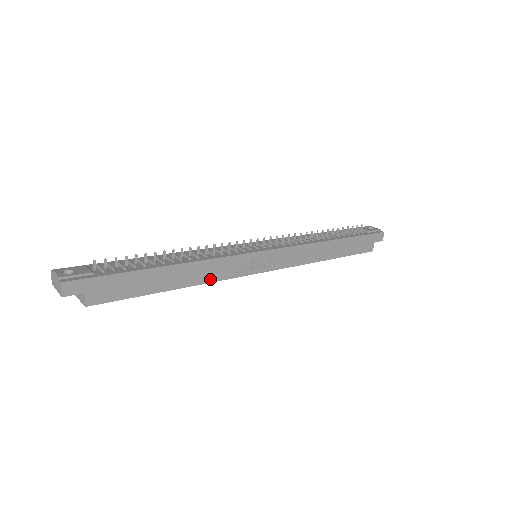
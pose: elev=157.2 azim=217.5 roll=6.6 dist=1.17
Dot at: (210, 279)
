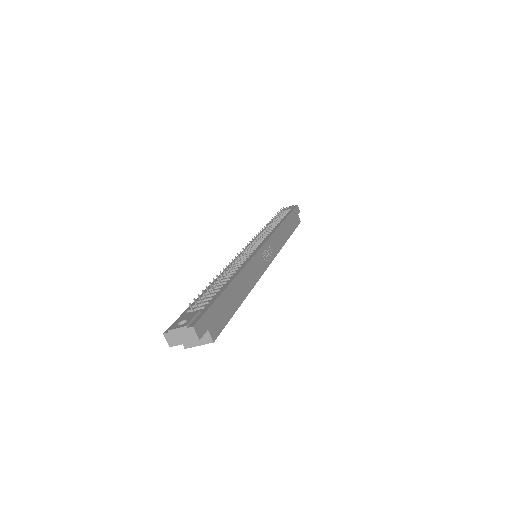
Dot at: (253, 282)
